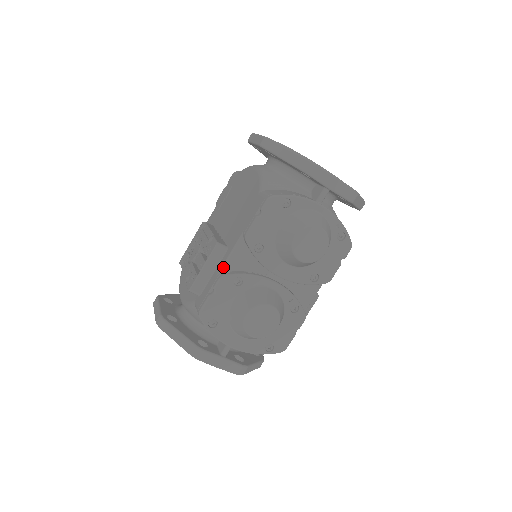
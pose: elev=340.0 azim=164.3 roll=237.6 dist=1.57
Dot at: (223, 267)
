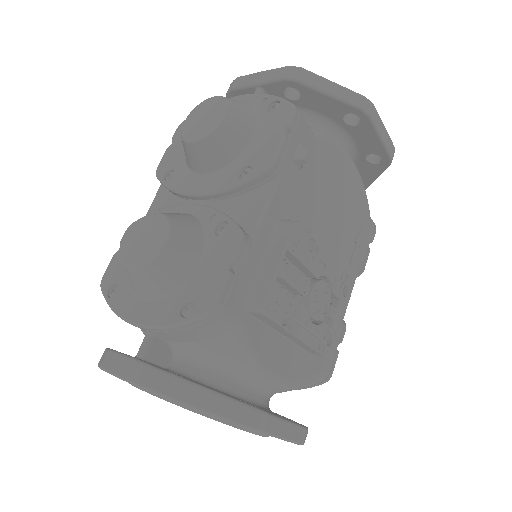
Dot at: occluded
